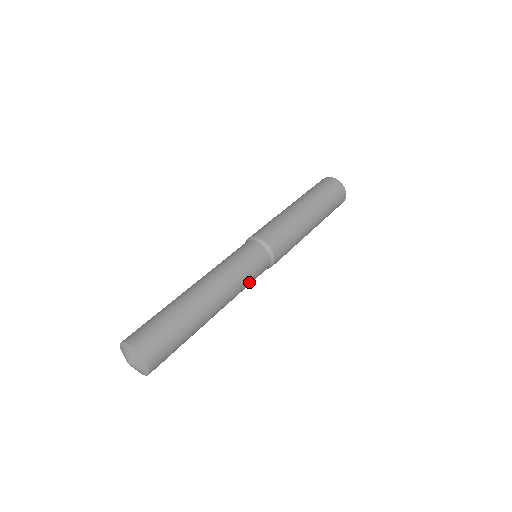
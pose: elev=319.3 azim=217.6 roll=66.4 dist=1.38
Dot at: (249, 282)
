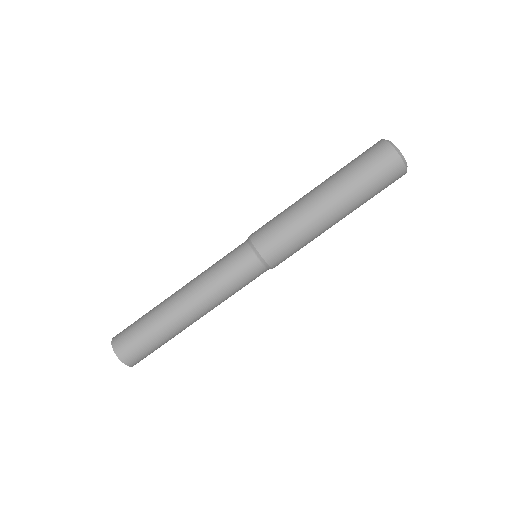
Dot at: (236, 289)
